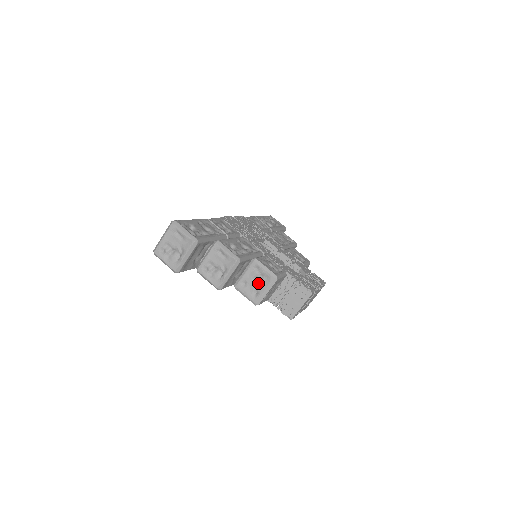
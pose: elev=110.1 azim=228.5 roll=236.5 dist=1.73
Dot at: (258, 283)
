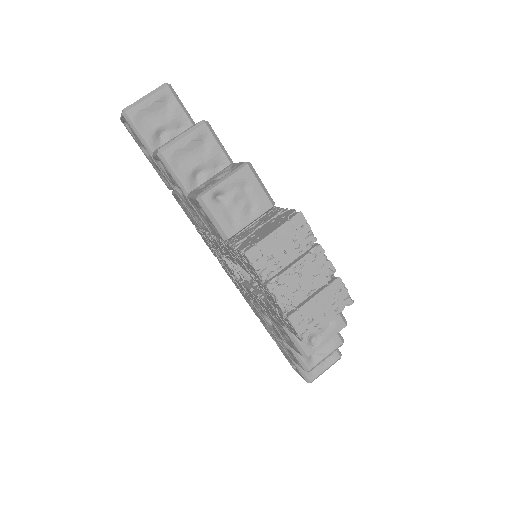
Dot at: occluded
